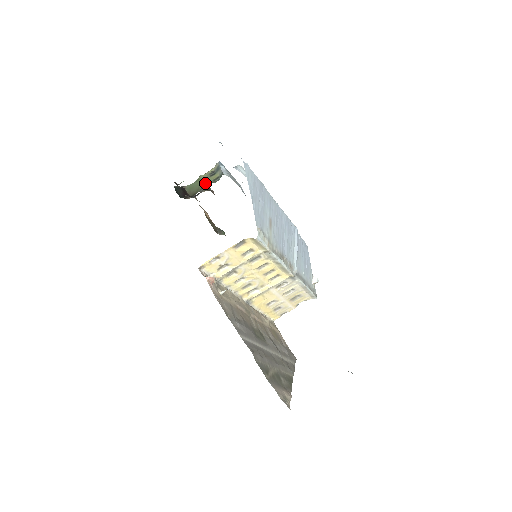
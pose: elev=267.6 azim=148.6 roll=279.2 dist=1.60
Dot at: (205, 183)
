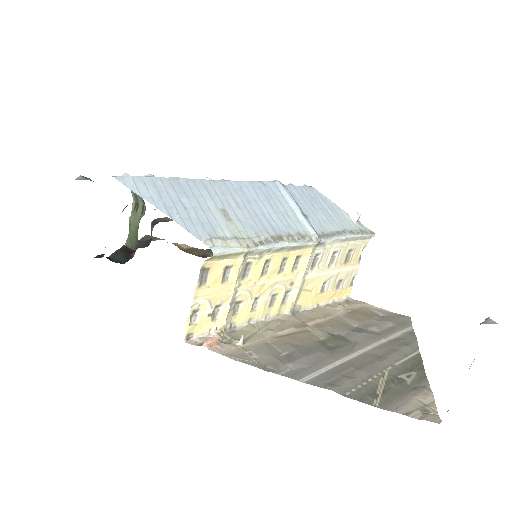
Dot at: (137, 224)
